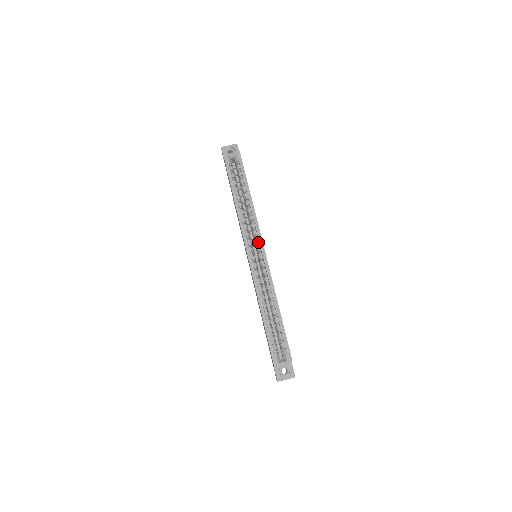
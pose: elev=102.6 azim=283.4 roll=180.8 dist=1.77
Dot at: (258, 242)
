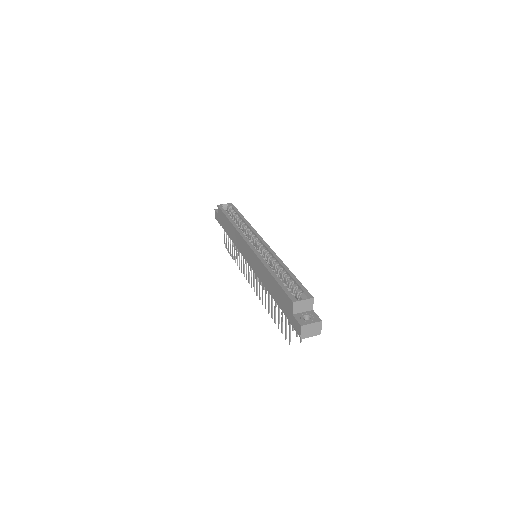
Dot at: (257, 239)
